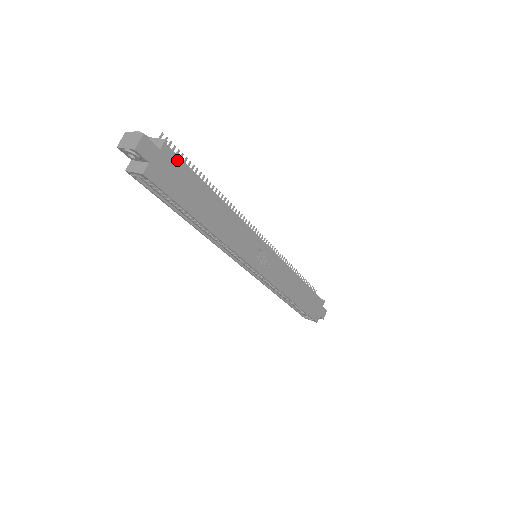
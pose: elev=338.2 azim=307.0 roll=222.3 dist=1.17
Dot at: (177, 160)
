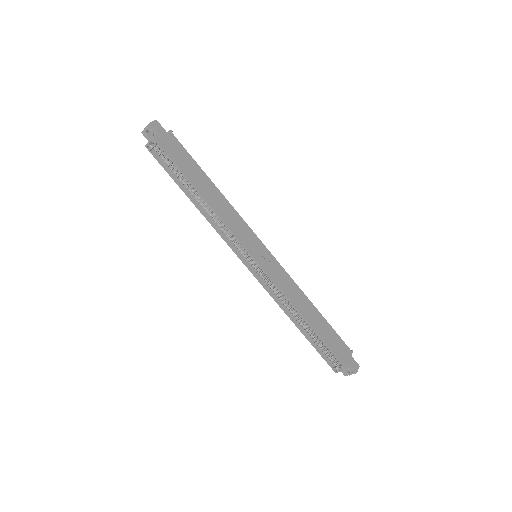
Dot at: (179, 144)
